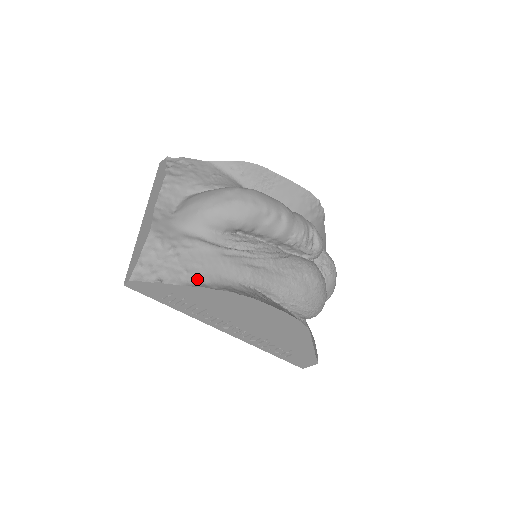
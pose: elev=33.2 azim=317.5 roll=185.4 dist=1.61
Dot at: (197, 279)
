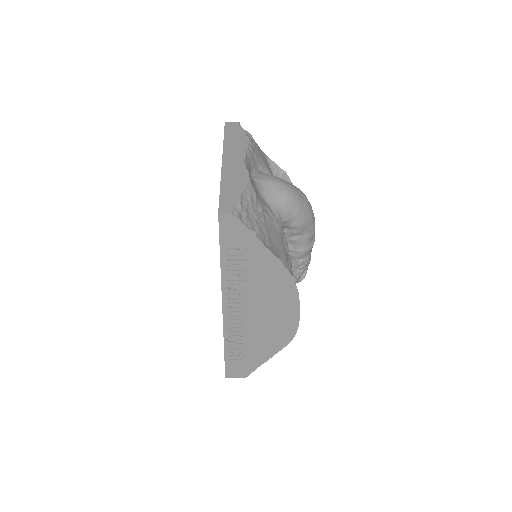
Dot at: (272, 249)
